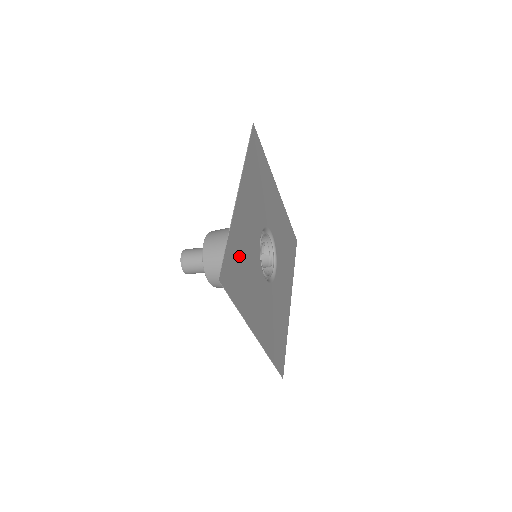
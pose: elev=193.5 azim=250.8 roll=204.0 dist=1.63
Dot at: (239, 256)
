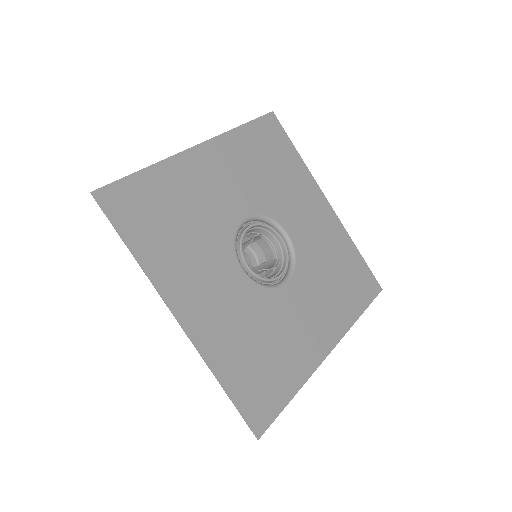
Dot at: (167, 202)
